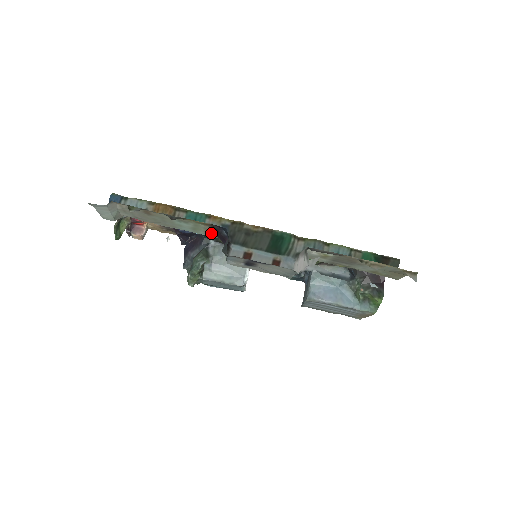
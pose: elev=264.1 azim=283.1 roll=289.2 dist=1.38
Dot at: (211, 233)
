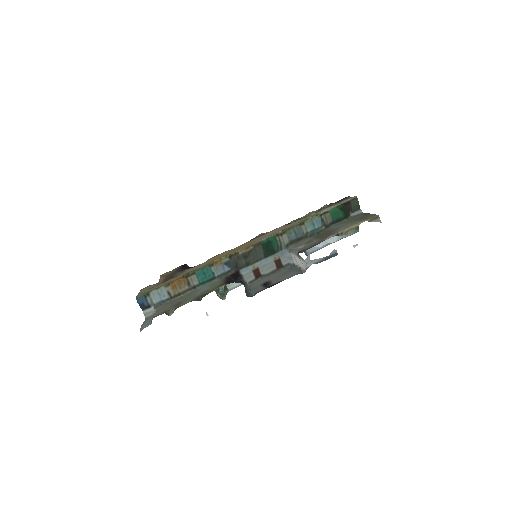
Dot at: (224, 278)
